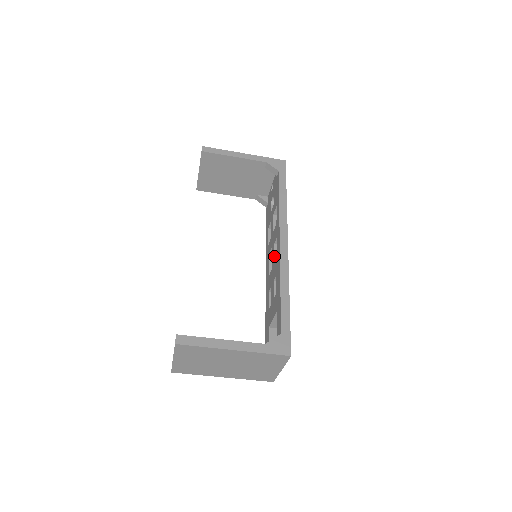
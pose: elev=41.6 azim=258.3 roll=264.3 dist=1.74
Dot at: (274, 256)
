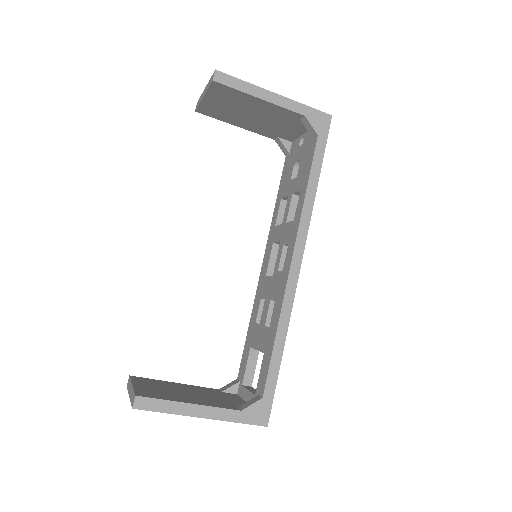
Dot at: (279, 265)
